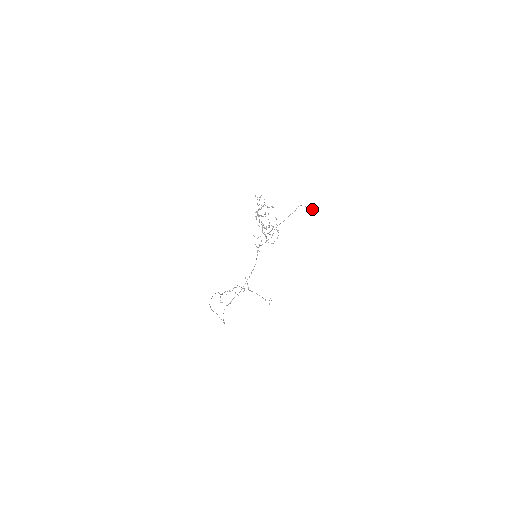
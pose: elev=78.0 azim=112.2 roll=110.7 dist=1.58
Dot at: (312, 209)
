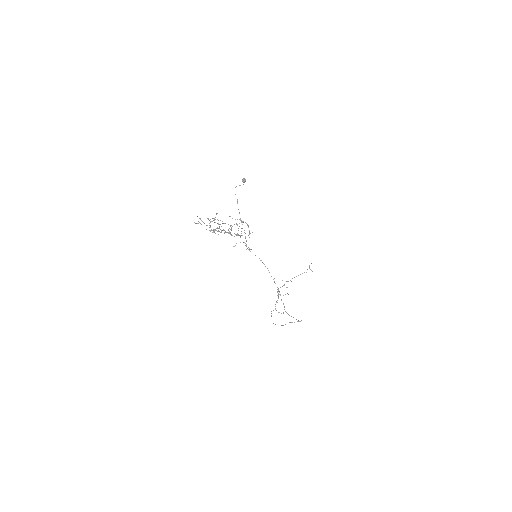
Dot at: (244, 181)
